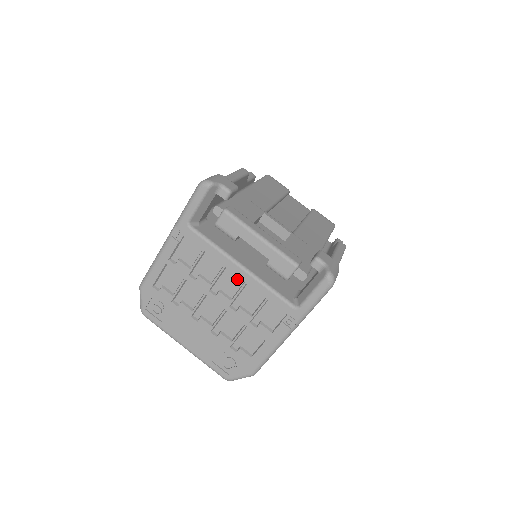
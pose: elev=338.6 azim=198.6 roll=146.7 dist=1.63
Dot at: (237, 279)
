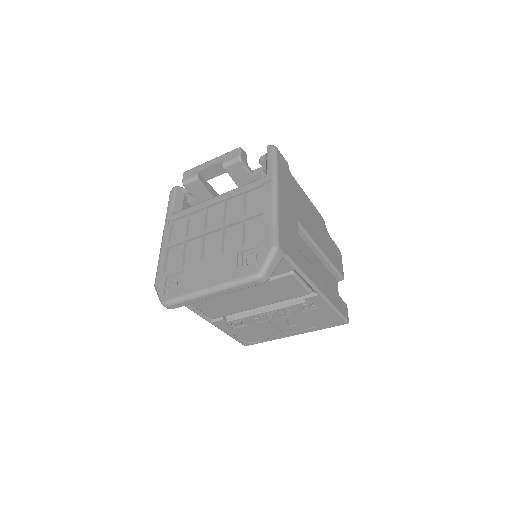
Dot at: (219, 207)
